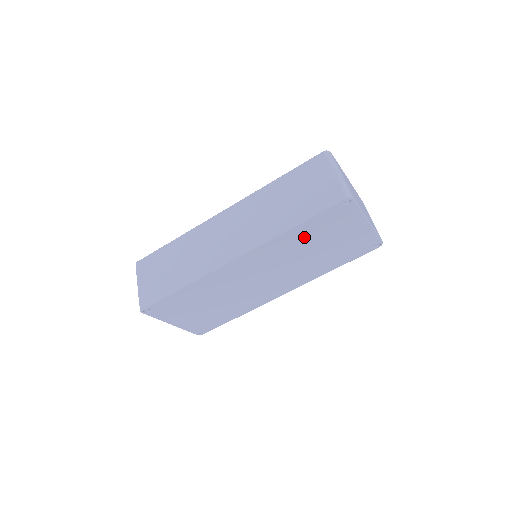
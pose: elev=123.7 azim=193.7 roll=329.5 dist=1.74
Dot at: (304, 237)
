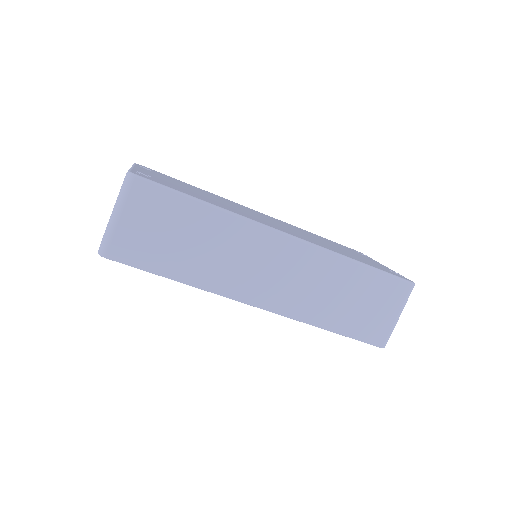
Dot at: occluded
